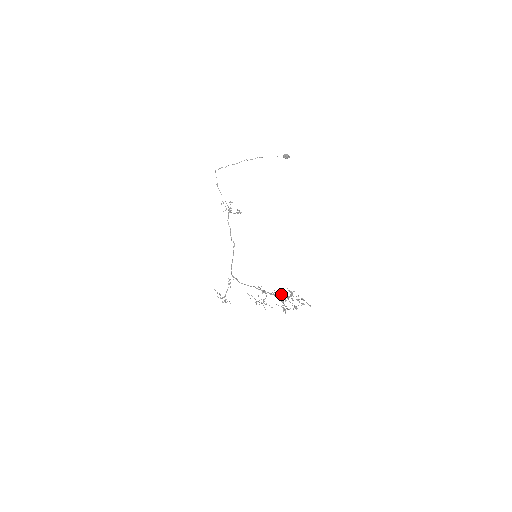
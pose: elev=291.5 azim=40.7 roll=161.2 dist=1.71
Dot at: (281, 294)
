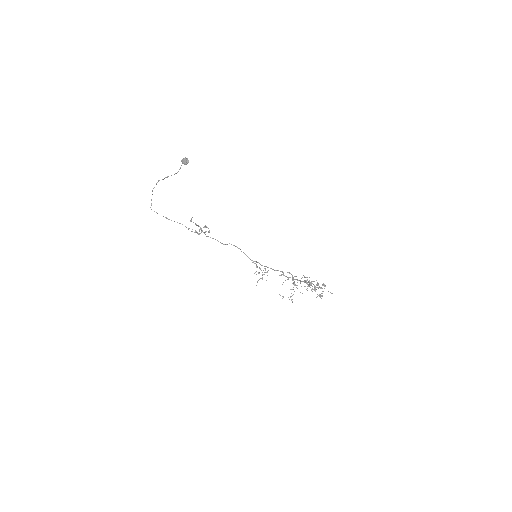
Dot at: occluded
